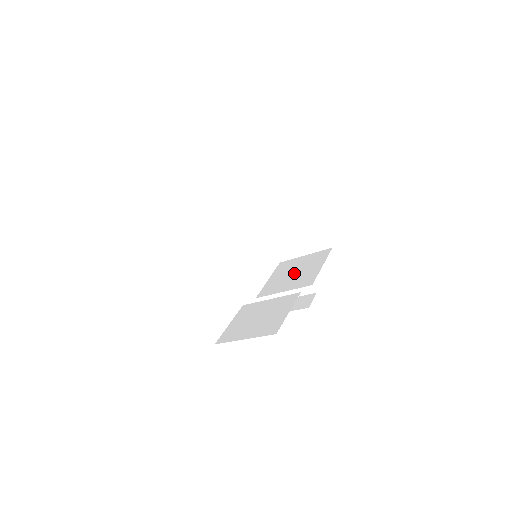
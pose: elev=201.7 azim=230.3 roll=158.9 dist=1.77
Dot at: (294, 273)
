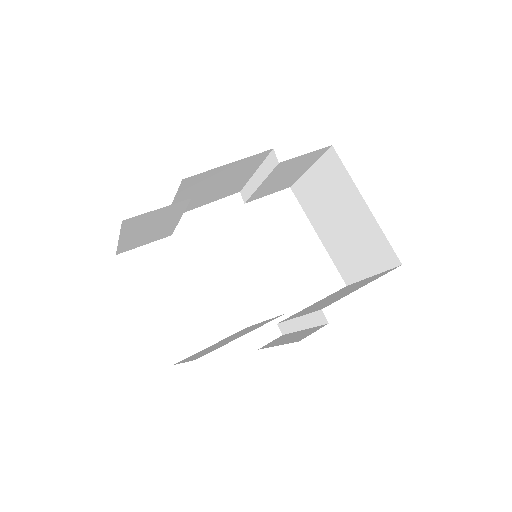
Dot at: (334, 296)
